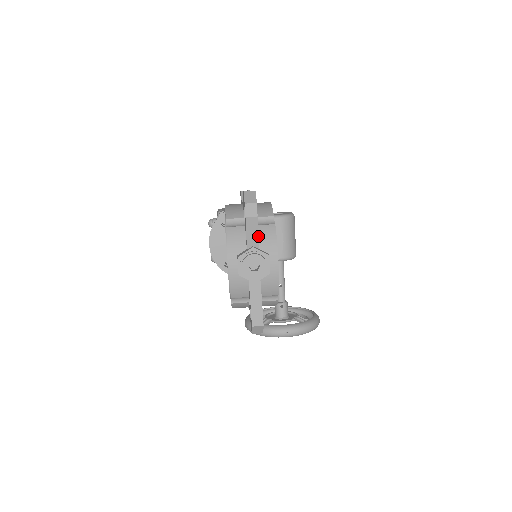
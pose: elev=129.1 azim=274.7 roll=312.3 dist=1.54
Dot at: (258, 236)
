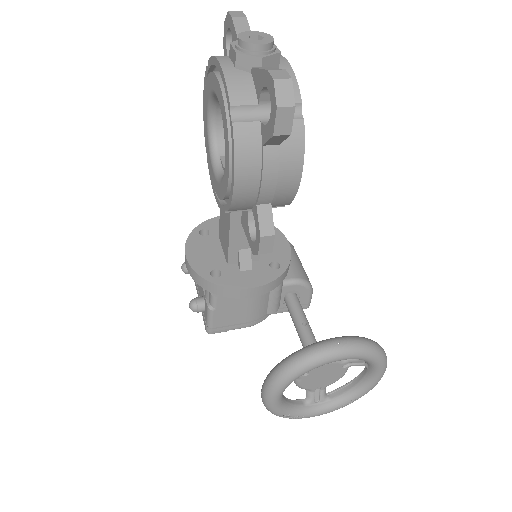
Dot at: occluded
